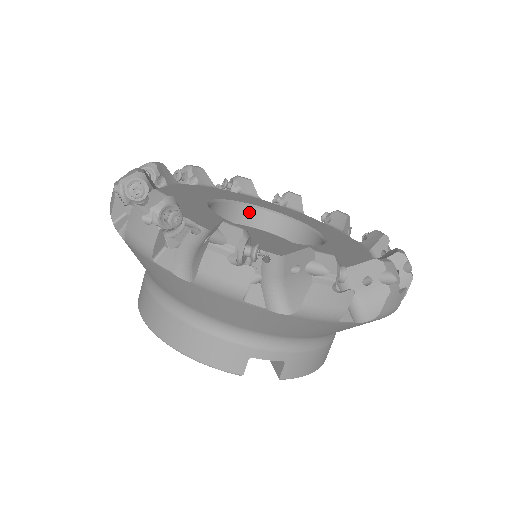
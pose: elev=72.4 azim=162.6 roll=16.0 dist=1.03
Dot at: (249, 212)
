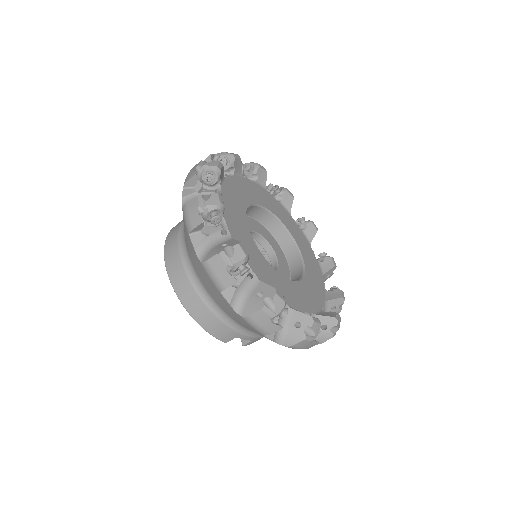
Dot at: (260, 211)
